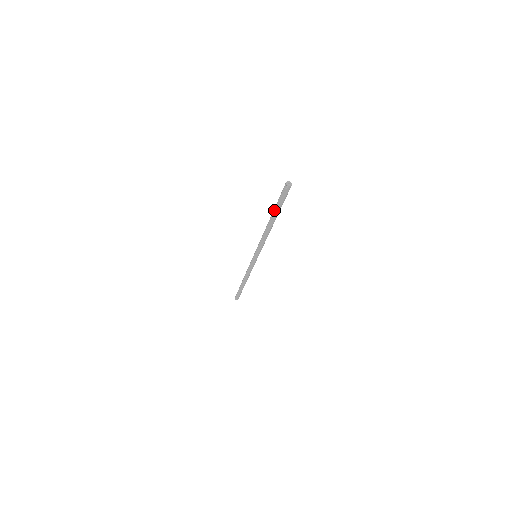
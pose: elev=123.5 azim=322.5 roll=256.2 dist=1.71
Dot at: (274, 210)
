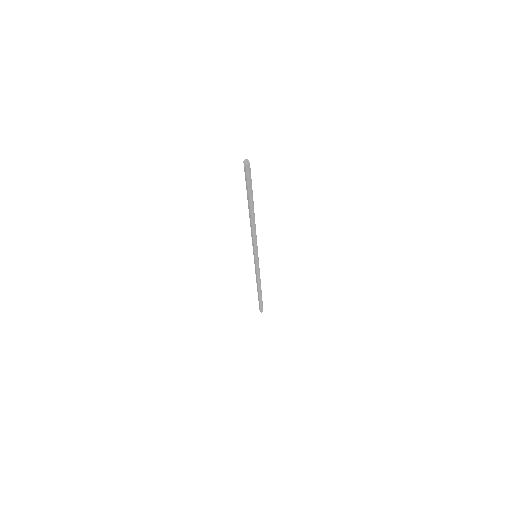
Dot at: (247, 196)
